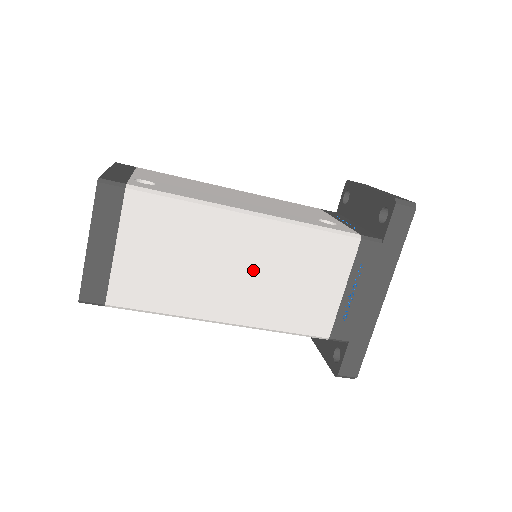
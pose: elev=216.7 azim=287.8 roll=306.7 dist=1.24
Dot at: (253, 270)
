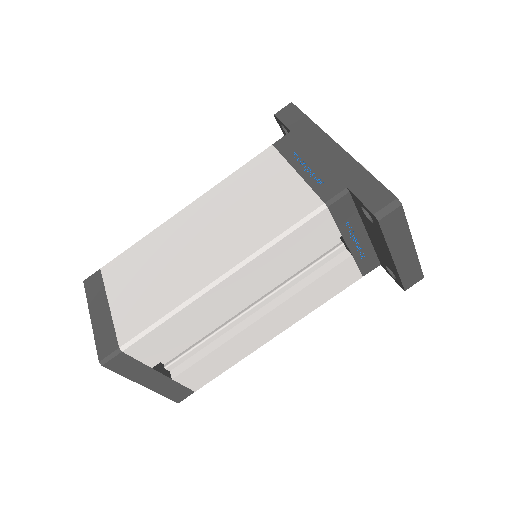
Dot at: (212, 229)
